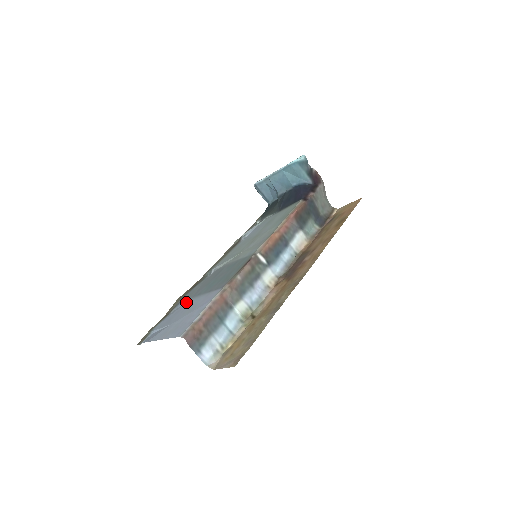
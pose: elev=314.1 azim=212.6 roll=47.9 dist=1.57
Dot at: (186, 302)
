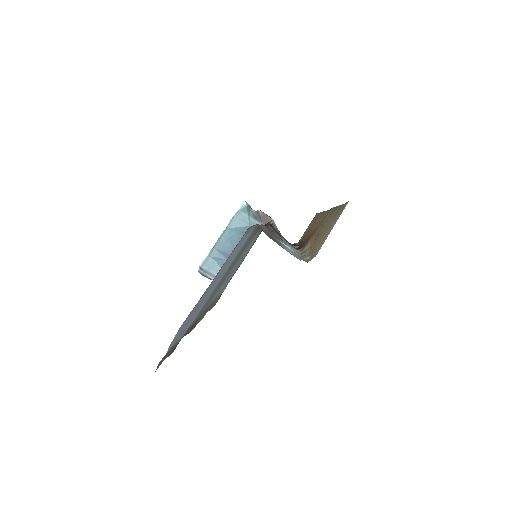
Dot at: (203, 305)
